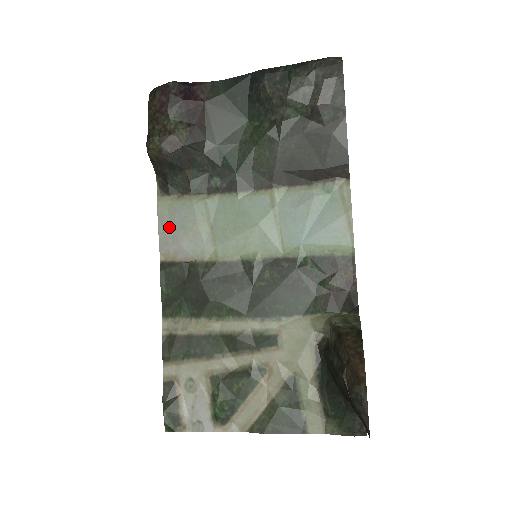
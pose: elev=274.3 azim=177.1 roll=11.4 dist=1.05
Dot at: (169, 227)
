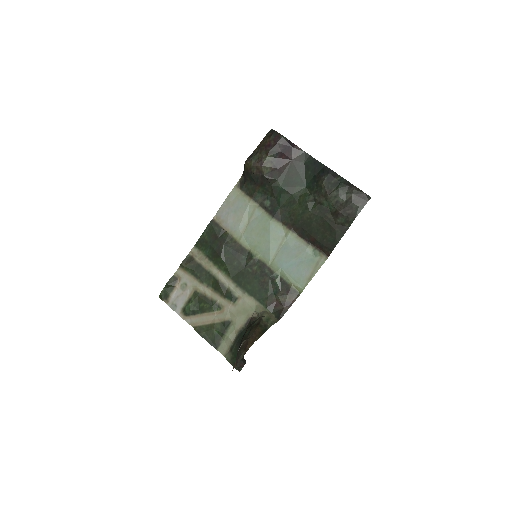
Dot at: (229, 206)
